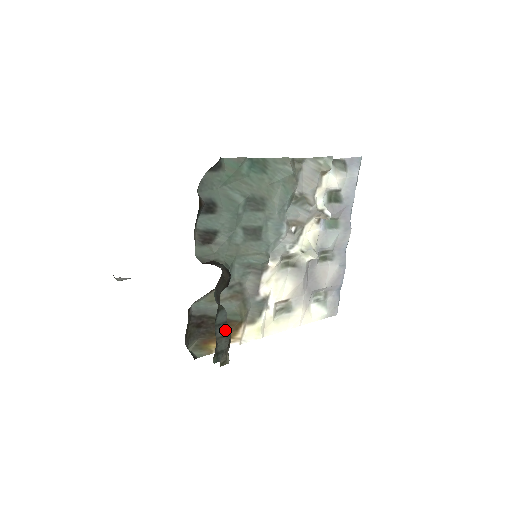
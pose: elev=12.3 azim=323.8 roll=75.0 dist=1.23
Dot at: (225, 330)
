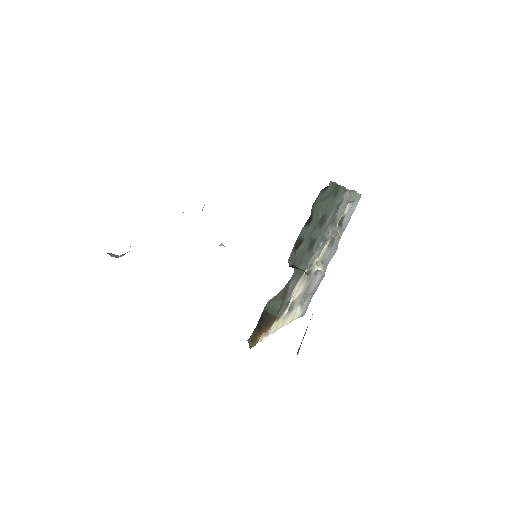
Dot at: occluded
